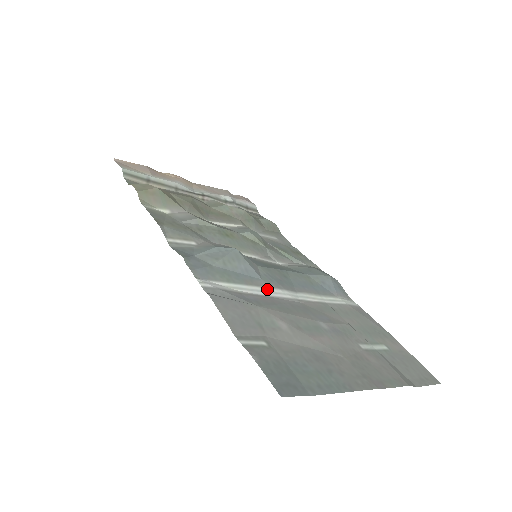
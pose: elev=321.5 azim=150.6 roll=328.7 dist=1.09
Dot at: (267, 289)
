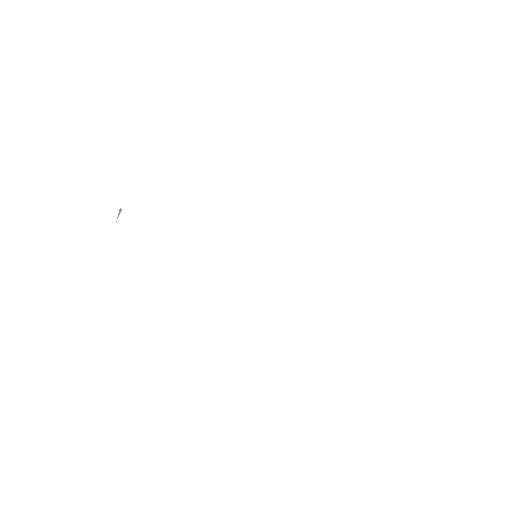
Dot at: occluded
